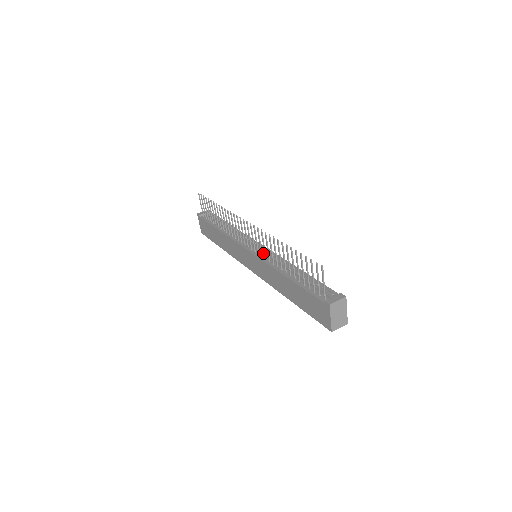
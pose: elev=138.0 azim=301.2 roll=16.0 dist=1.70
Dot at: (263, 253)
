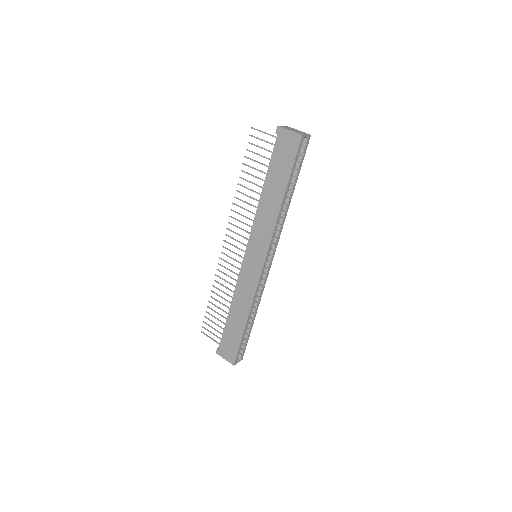
Dot at: occluded
